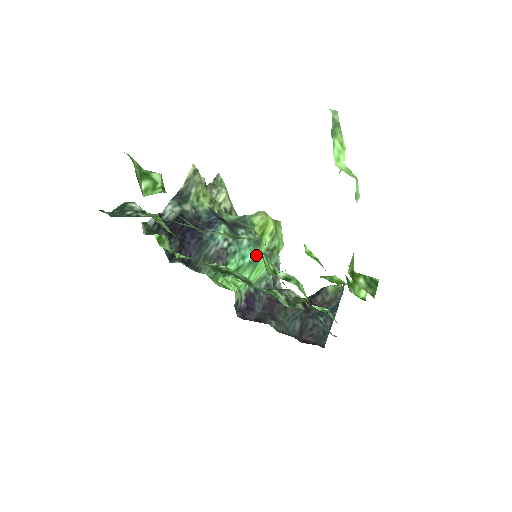
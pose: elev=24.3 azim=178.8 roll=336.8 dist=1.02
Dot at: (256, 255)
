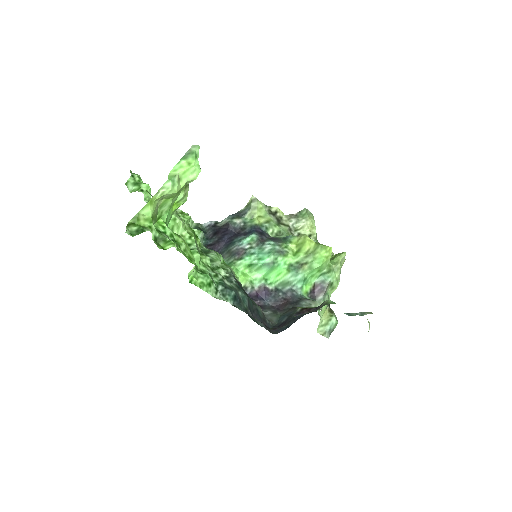
Dot at: (274, 261)
